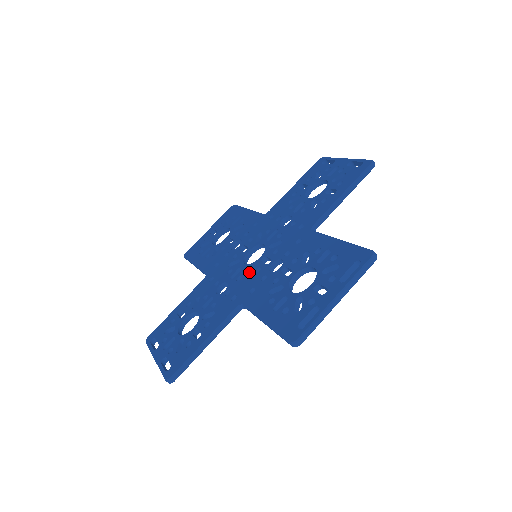
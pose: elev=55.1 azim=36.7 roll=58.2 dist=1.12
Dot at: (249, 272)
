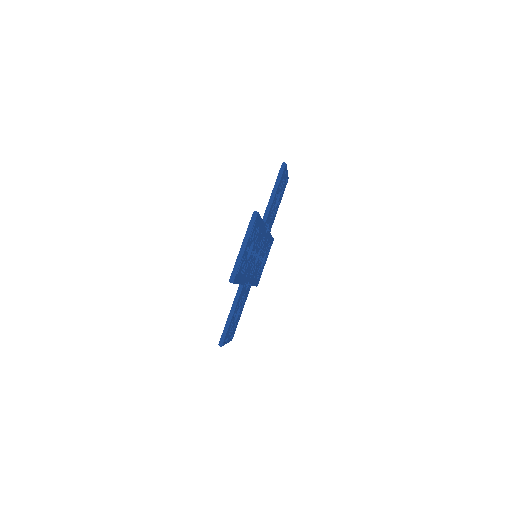
Dot at: occluded
